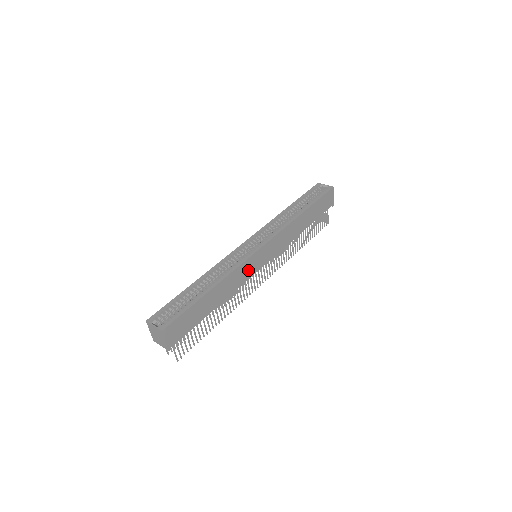
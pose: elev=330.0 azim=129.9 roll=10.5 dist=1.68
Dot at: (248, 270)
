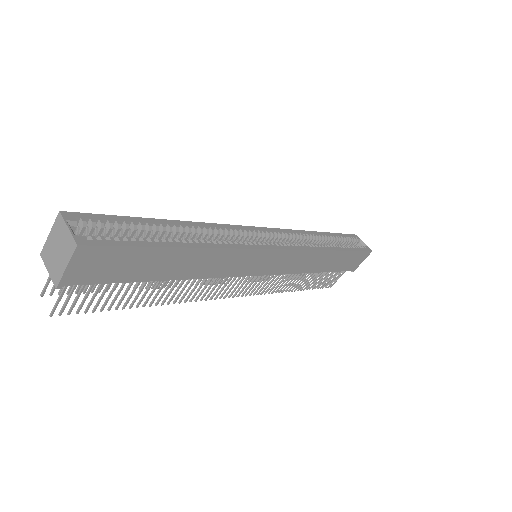
Dot at: (242, 264)
